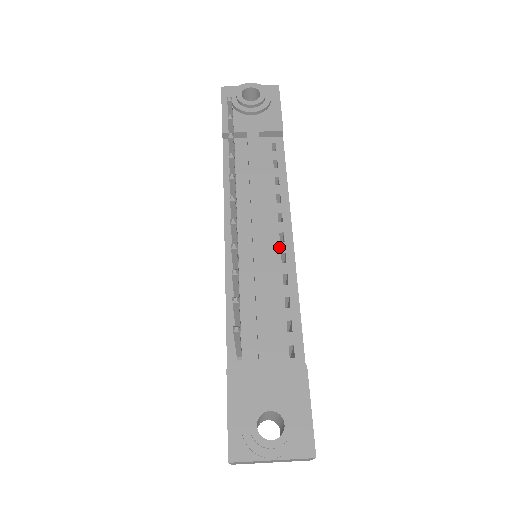
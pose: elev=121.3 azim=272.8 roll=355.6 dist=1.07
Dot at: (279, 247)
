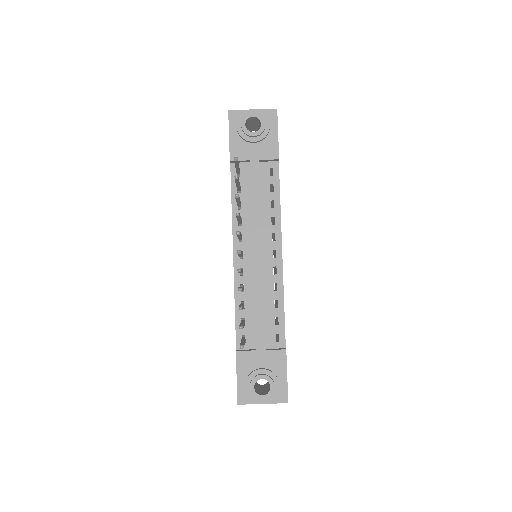
Dot at: (272, 262)
